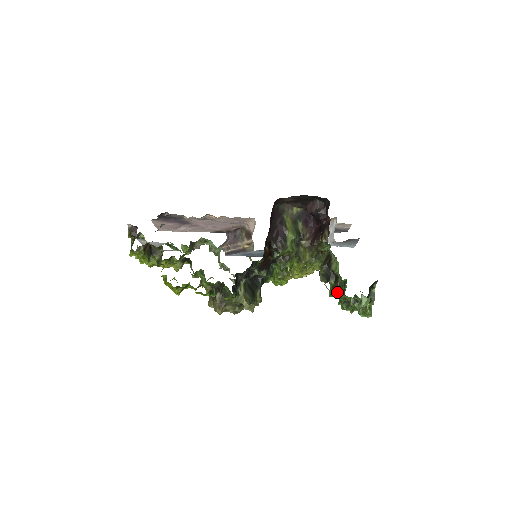
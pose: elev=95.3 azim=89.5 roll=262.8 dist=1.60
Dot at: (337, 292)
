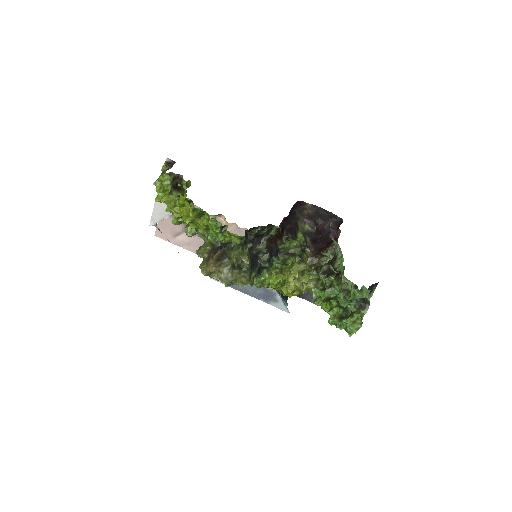
Dot at: (337, 282)
